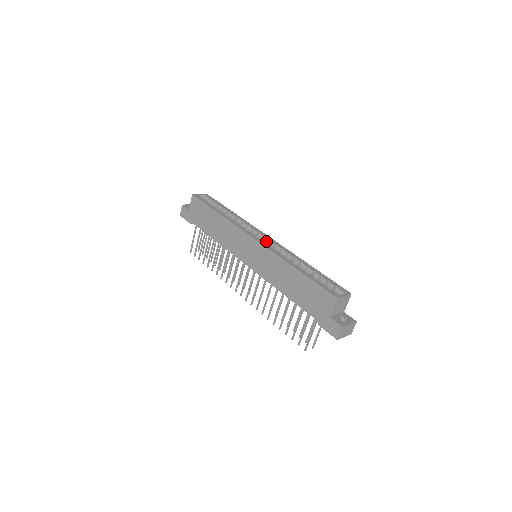
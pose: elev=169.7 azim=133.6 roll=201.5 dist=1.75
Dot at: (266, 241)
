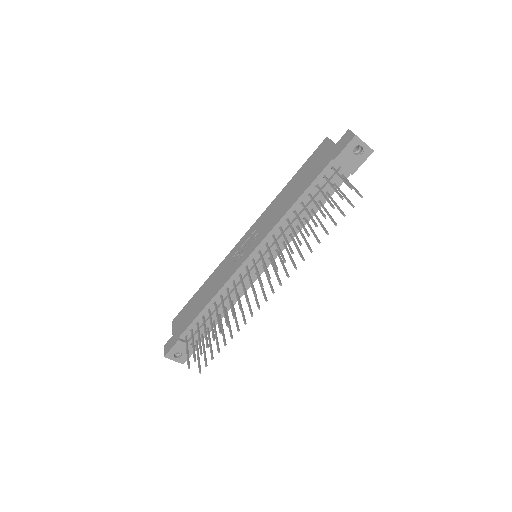
Dot at: occluded
